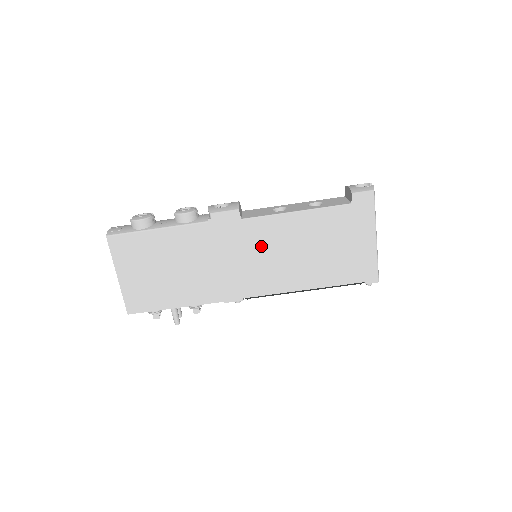
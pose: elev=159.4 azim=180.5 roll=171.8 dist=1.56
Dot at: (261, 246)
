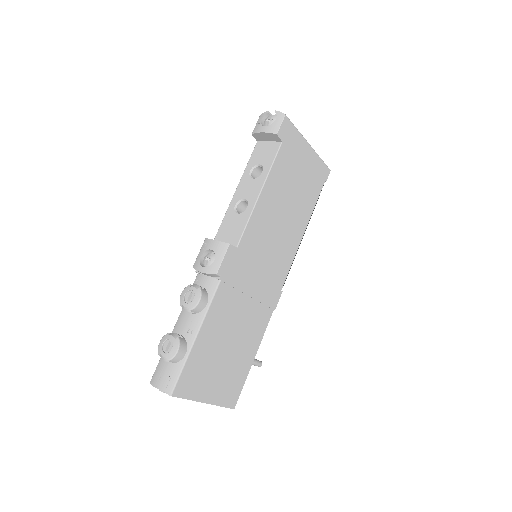
Dot at: (262, 246)
